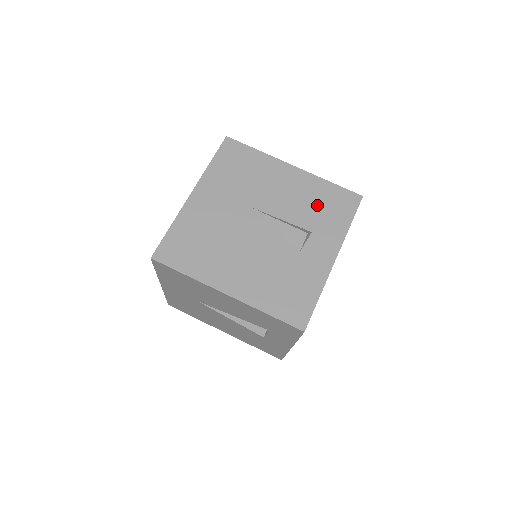
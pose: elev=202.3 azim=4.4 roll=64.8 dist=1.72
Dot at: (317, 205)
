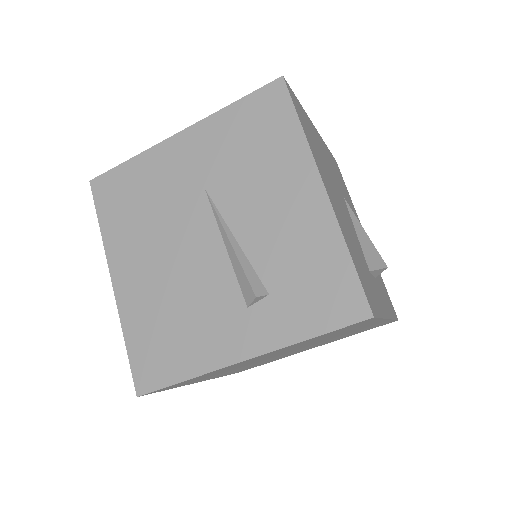
Dot at: occluded
